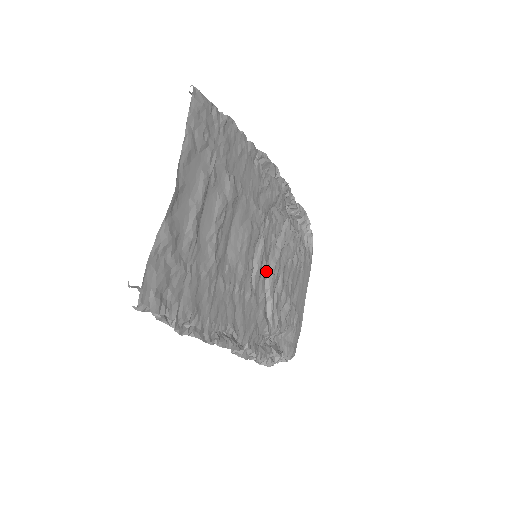
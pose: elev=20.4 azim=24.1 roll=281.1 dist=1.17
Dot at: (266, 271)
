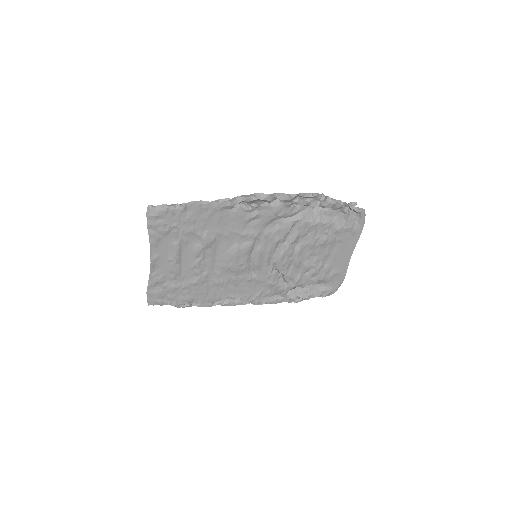
Dot at: (273, 260)
